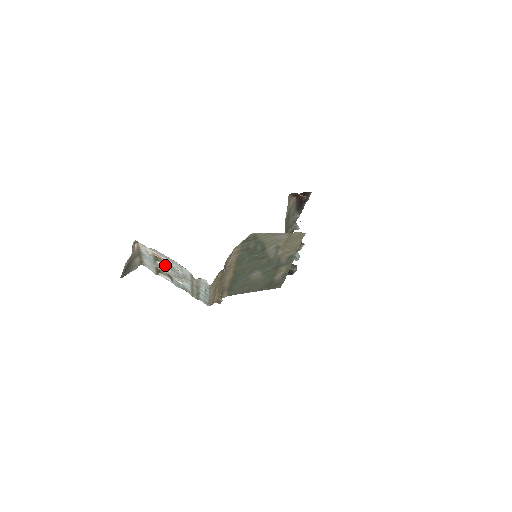
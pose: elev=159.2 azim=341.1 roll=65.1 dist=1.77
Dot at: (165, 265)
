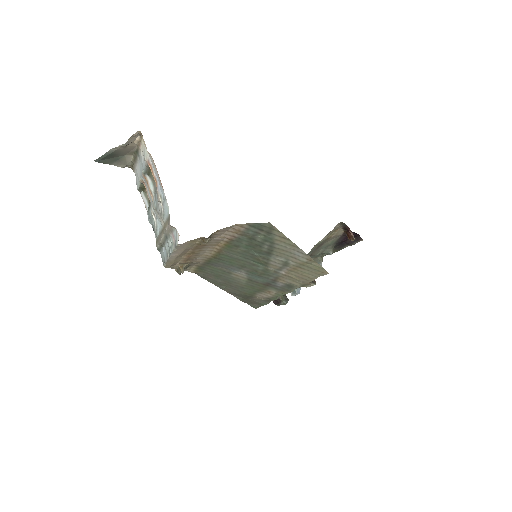
Dot at: (153, 186)
